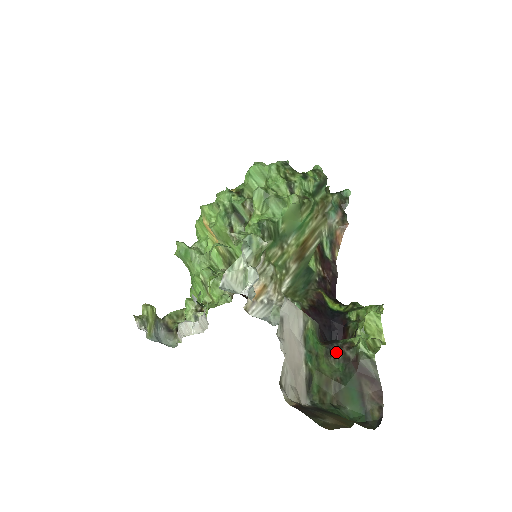
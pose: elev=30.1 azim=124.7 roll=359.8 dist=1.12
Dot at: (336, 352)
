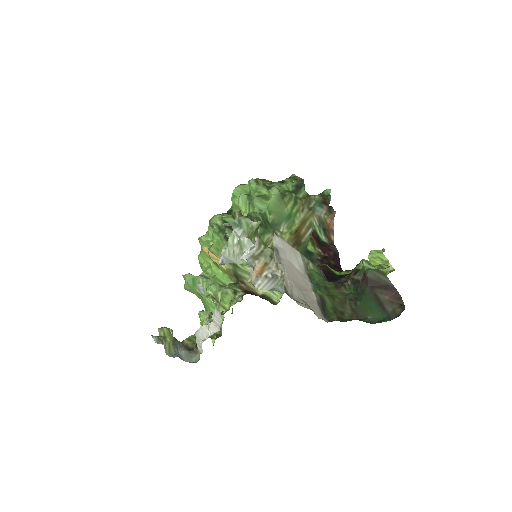
Dot at: (345, 282)
